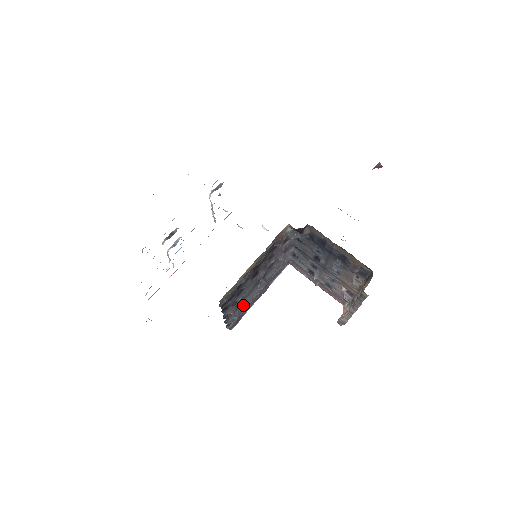
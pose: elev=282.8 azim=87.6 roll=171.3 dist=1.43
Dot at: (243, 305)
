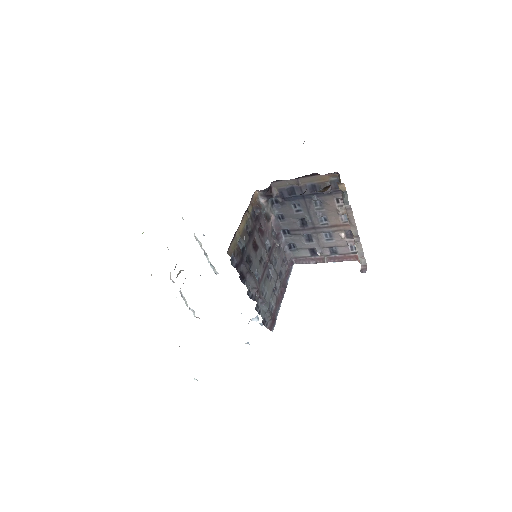
Dot at: (267, 296)
